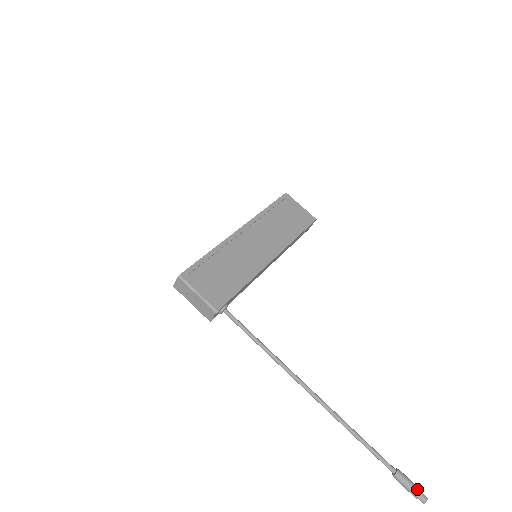
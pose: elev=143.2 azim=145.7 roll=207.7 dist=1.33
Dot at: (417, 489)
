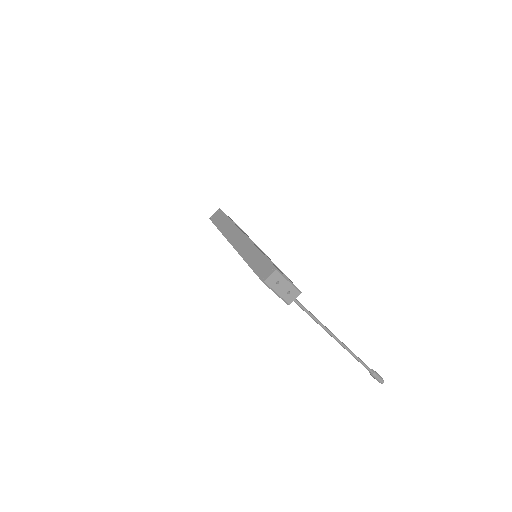
Dot at: occluded
